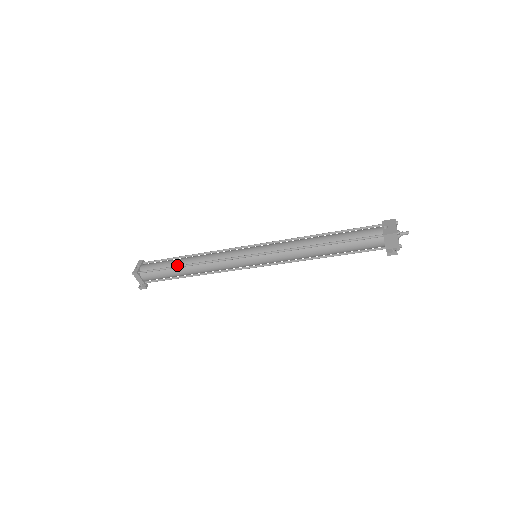
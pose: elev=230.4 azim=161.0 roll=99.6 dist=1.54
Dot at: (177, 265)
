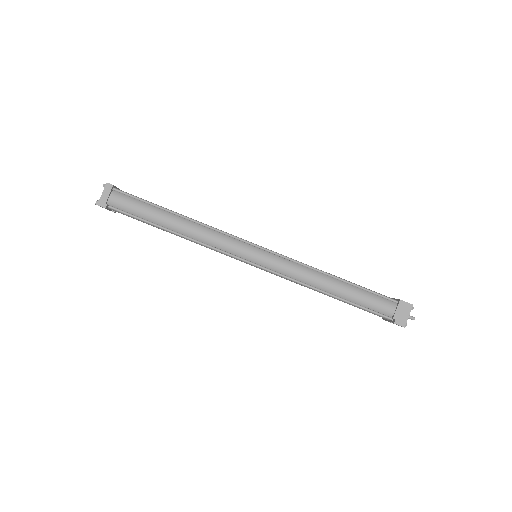
Dot at: (166, 209)
